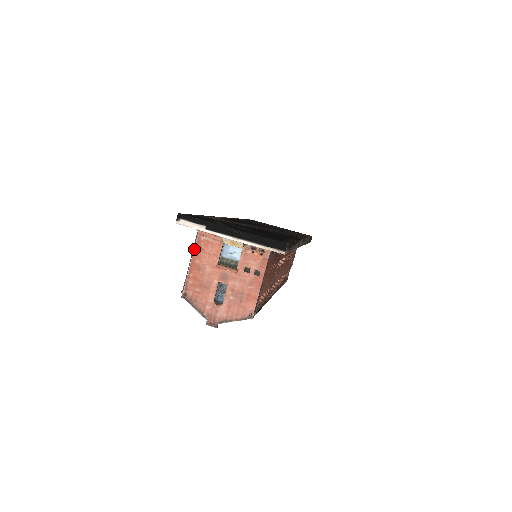
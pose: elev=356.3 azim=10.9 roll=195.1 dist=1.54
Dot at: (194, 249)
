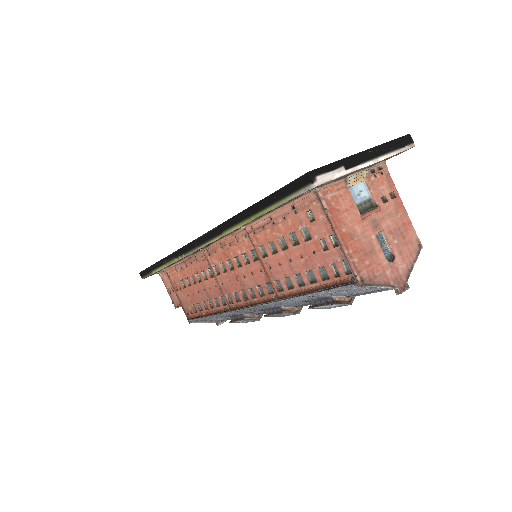
Dot at: (331, 217)
